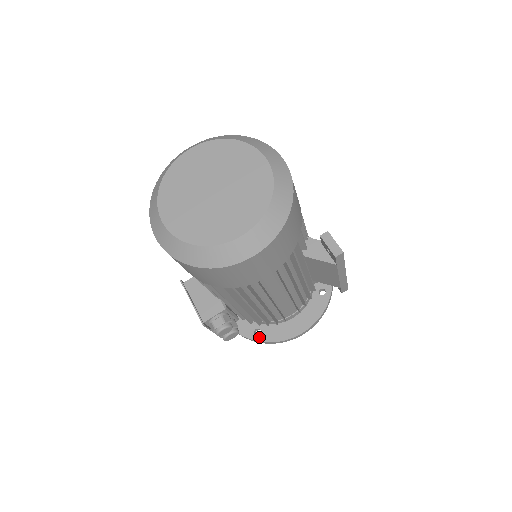
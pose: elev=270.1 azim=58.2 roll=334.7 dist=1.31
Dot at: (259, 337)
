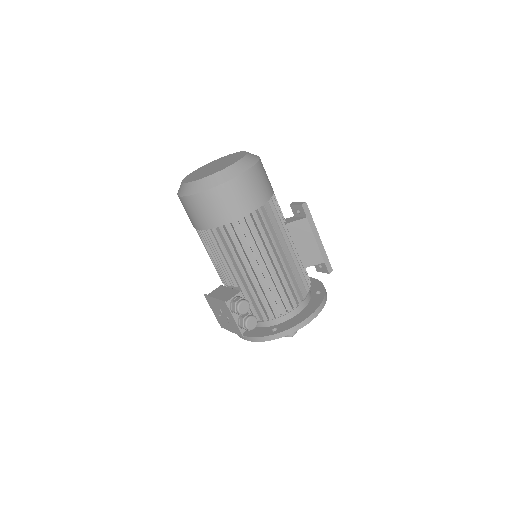
Dot at: (277, 331)
